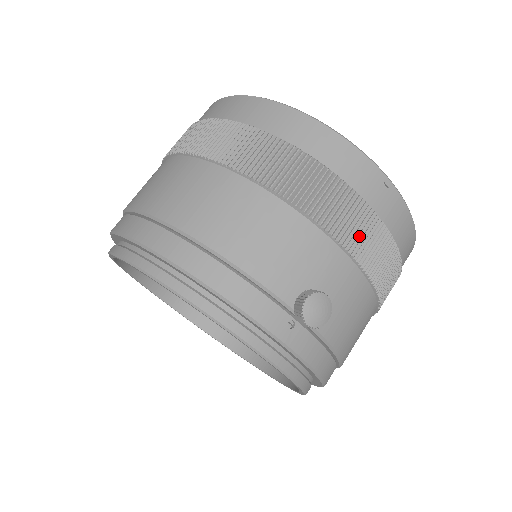
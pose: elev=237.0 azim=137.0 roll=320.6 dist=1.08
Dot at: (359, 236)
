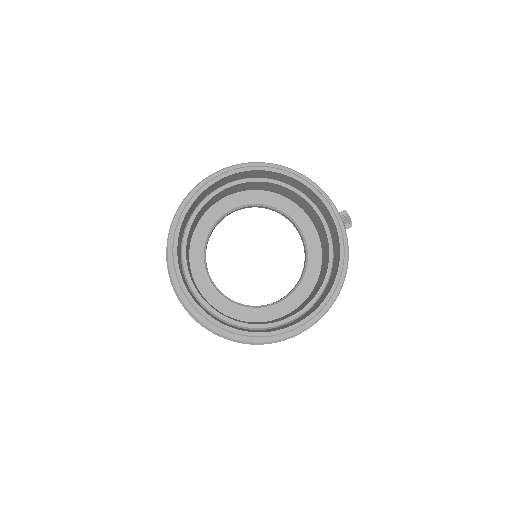
Dot at: occluded
